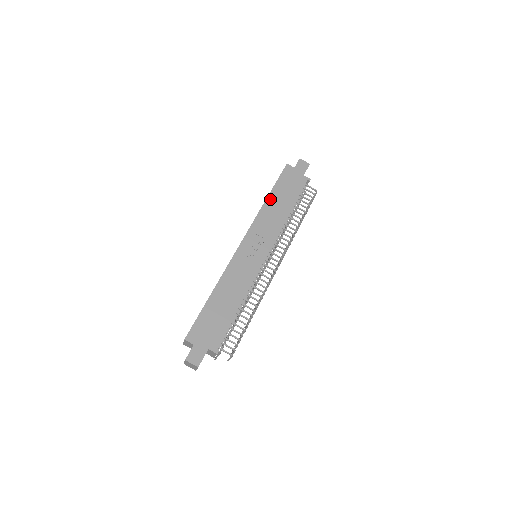
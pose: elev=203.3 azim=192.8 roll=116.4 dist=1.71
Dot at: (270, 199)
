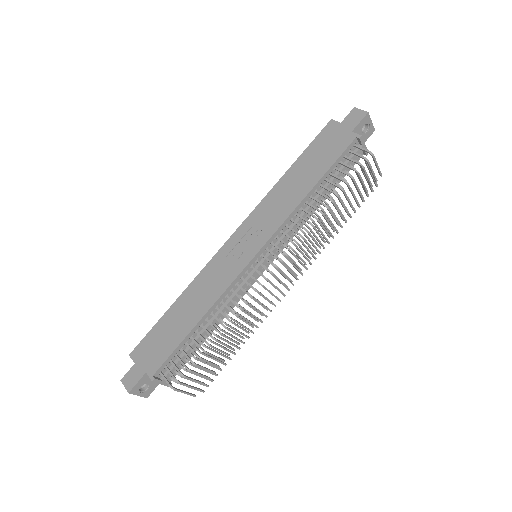
Dot at: (289, 174)
